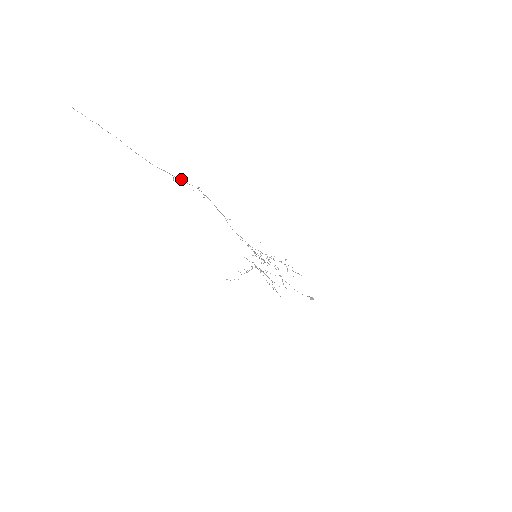
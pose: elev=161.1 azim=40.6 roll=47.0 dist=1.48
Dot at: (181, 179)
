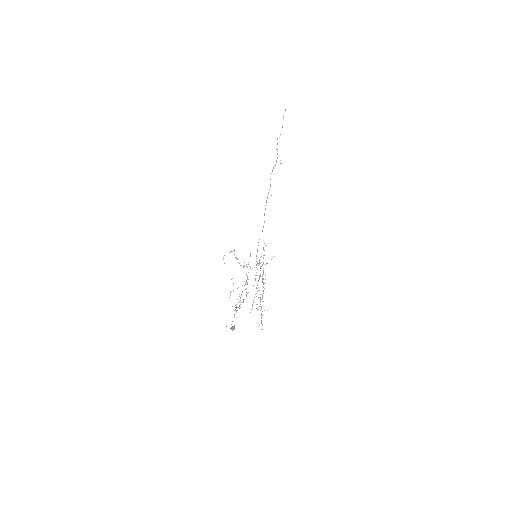
Dot at: occluded
